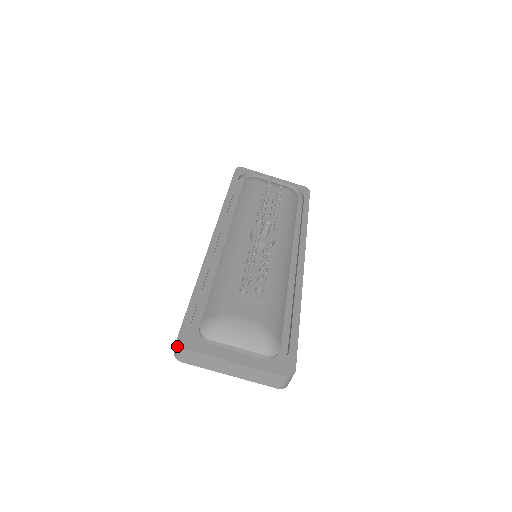
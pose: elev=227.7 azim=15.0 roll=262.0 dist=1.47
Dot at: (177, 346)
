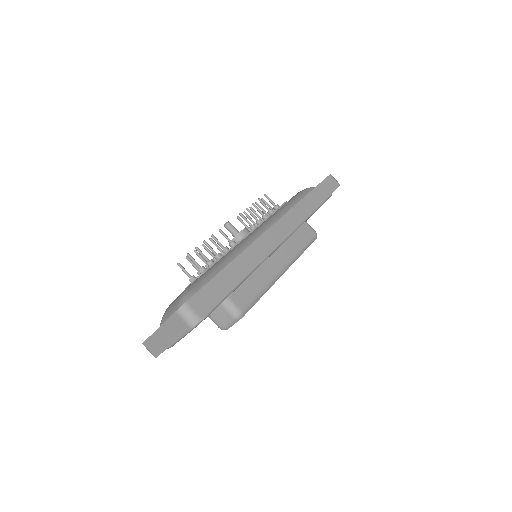
Dot at: occluded
